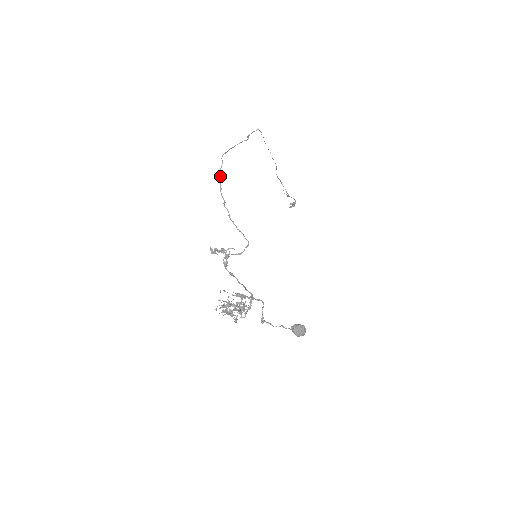
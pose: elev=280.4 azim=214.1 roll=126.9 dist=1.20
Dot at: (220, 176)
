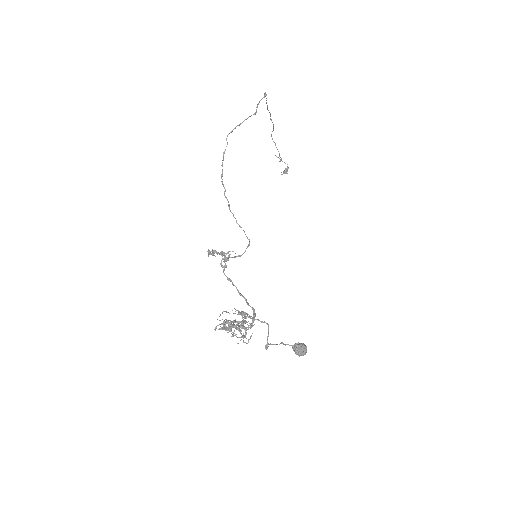
Dot at: (223, 160)
